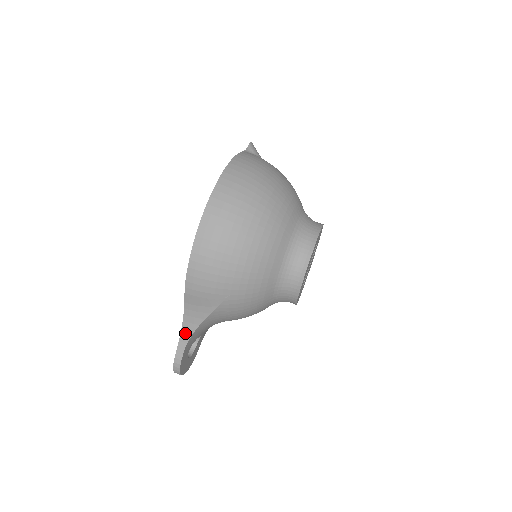
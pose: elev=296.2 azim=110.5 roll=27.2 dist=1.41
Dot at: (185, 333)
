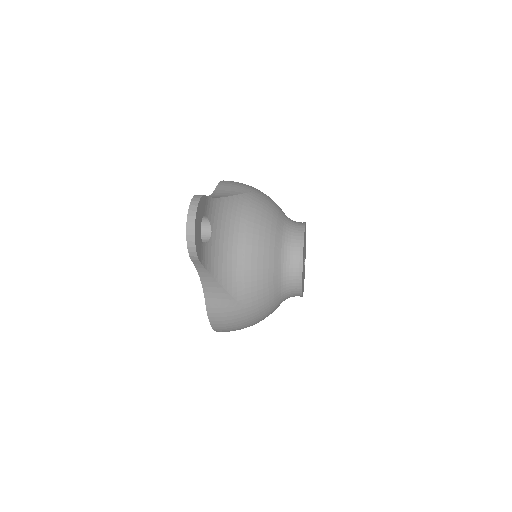
Dot at: occluded
